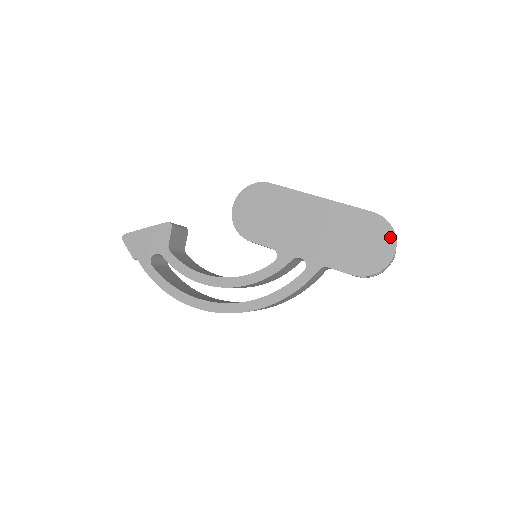
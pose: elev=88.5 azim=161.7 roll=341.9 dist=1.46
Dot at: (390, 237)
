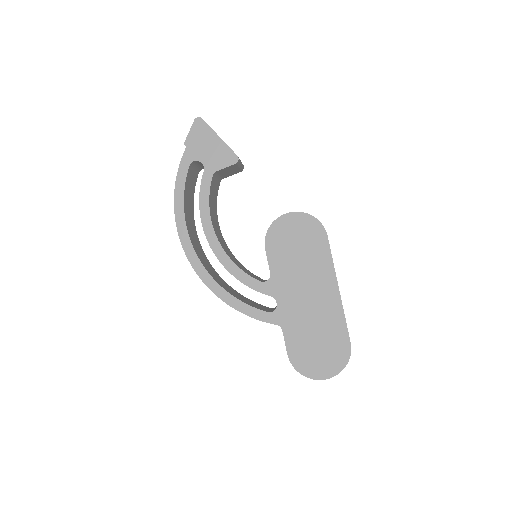
Dot at: (337, 368)
